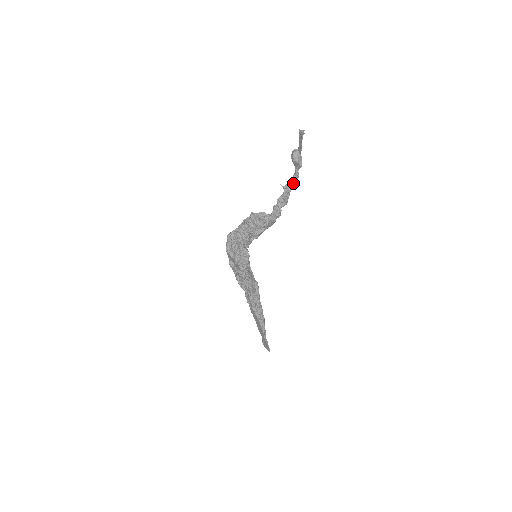
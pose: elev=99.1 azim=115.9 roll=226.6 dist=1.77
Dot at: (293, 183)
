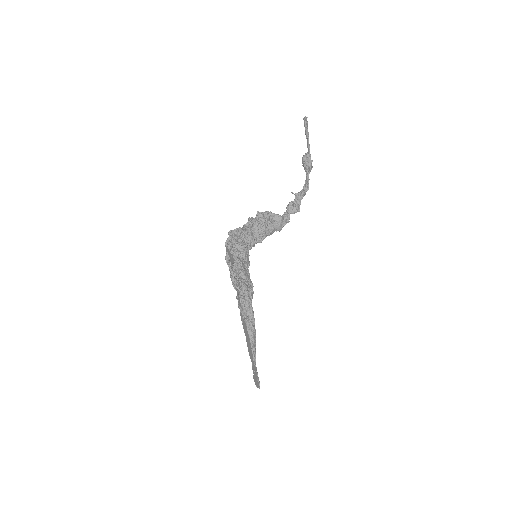
Dot at: (304, 189)
